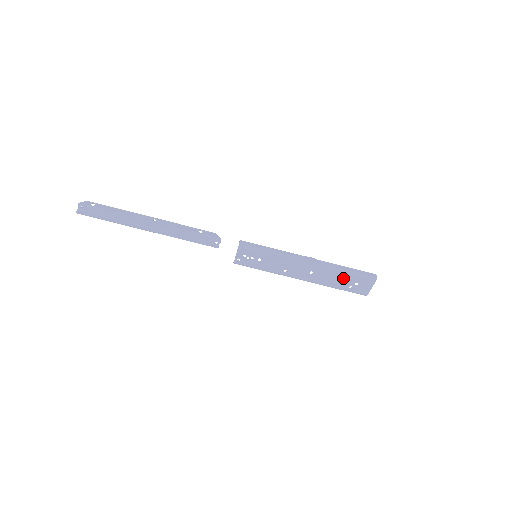
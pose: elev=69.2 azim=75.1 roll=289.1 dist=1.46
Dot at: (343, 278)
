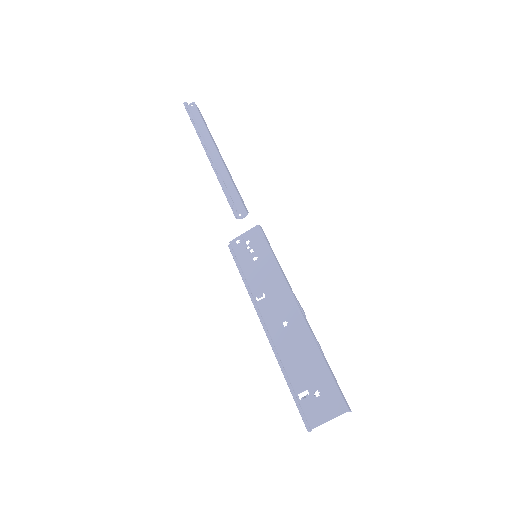
Dot at: (311, 368)
